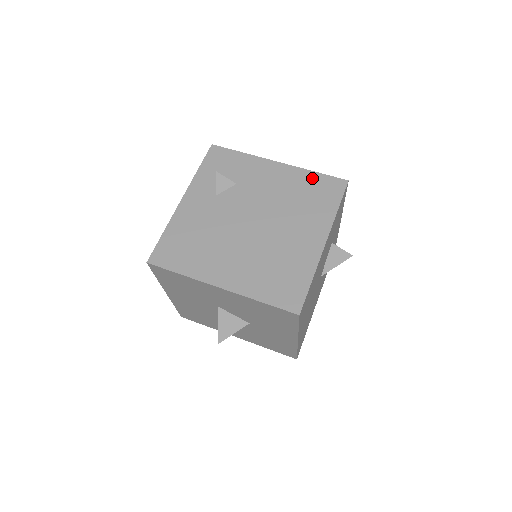
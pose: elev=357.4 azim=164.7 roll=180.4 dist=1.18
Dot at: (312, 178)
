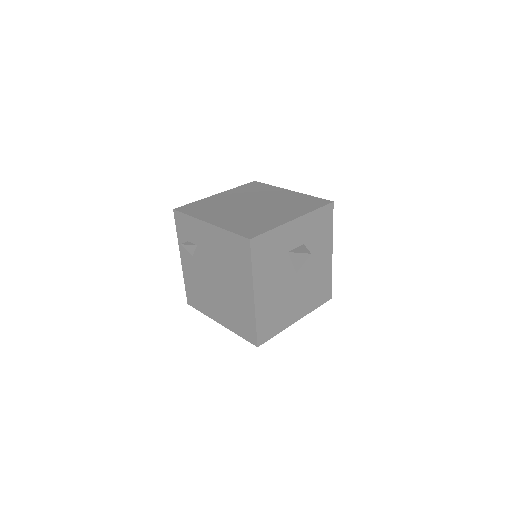
Dot at: (230, 238)
